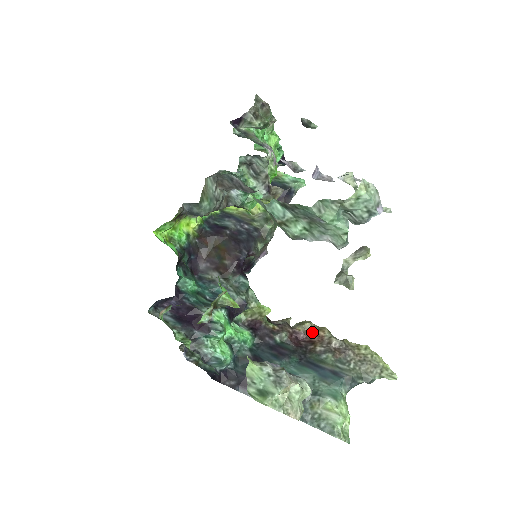
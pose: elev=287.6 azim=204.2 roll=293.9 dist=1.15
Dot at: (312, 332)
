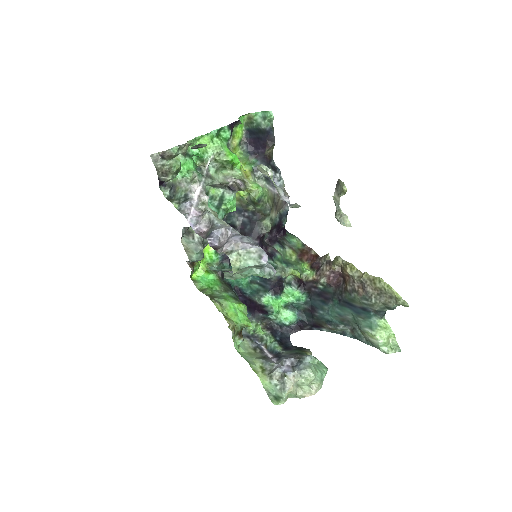
Dot at: (342, 270)
